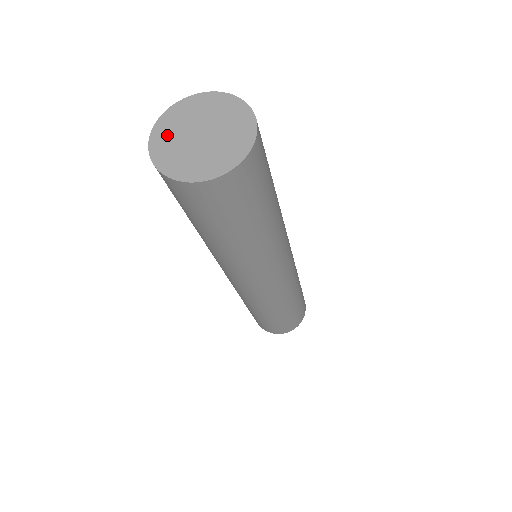
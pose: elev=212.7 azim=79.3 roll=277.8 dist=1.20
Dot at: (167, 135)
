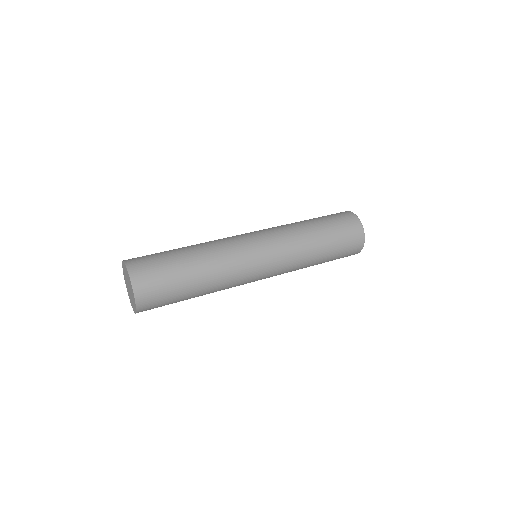
Dot at: (126, 281)
